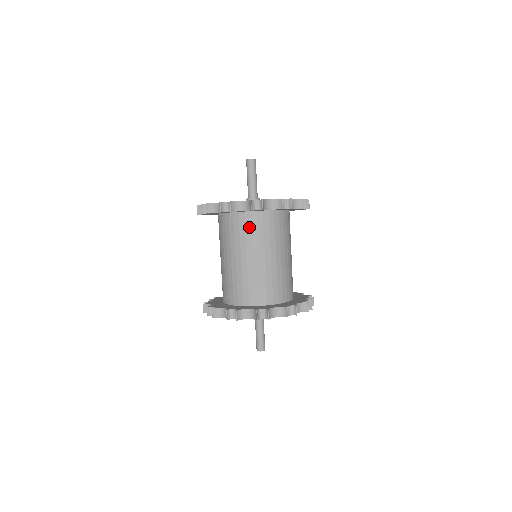
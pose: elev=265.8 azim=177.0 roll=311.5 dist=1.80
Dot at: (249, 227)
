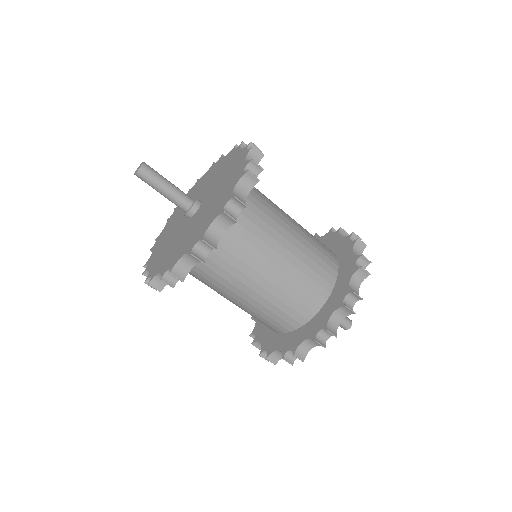
Dot at: (240, 240)
